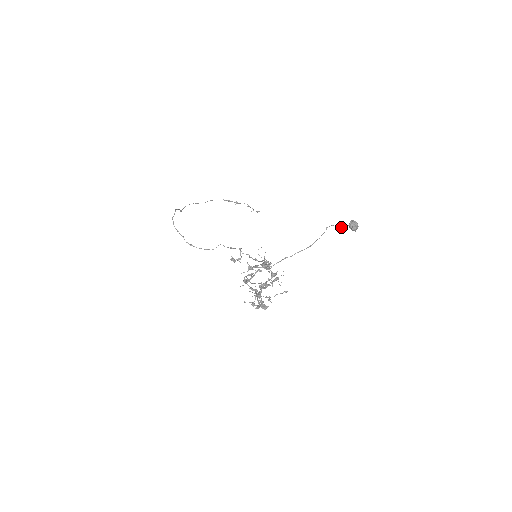
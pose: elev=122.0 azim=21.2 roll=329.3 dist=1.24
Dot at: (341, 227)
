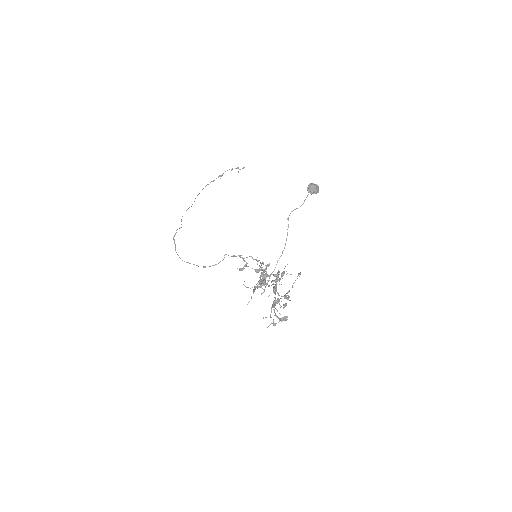
Dot at: occluded
